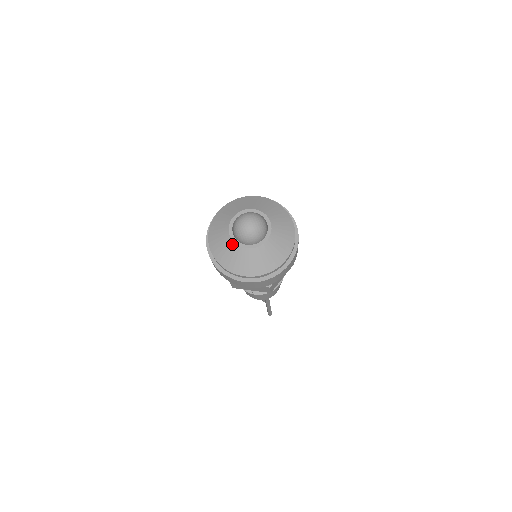
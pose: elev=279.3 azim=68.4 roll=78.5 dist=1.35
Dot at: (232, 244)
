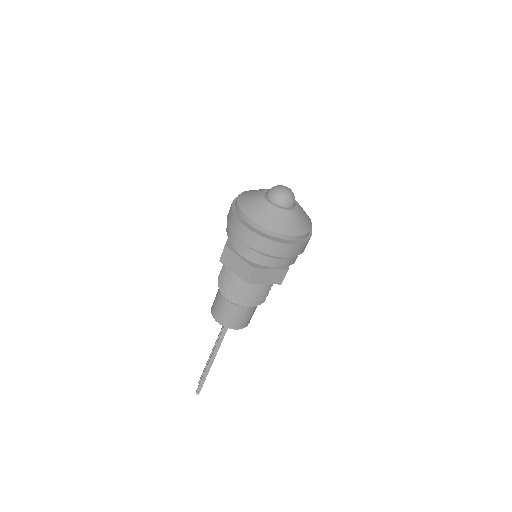
Dot at: (260, 196)
